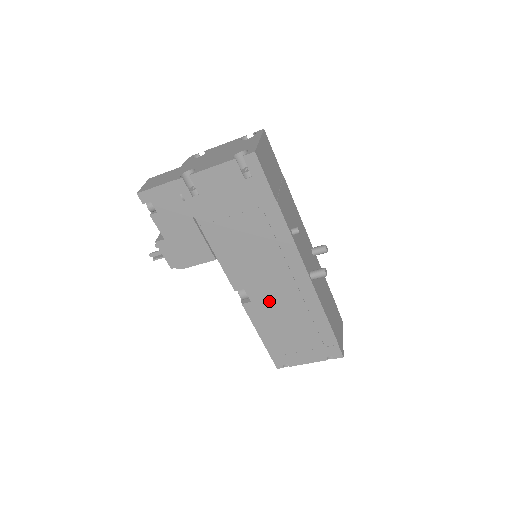
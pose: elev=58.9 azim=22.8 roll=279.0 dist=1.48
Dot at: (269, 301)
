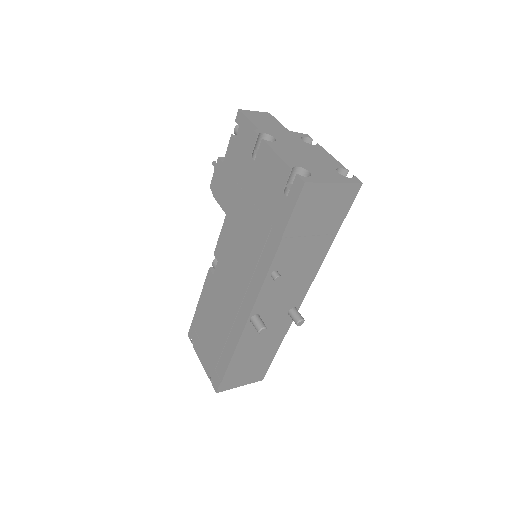
Dot at: (220, 291)
